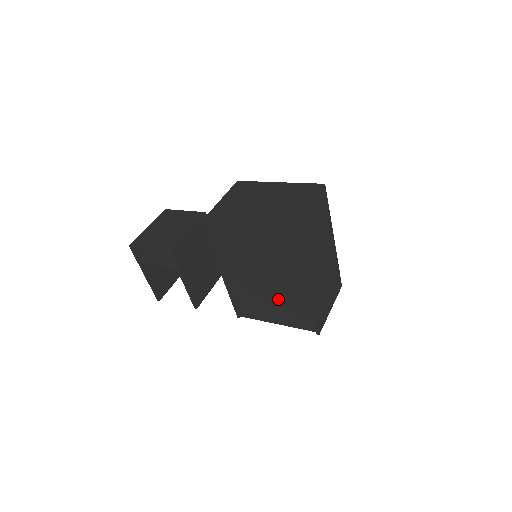
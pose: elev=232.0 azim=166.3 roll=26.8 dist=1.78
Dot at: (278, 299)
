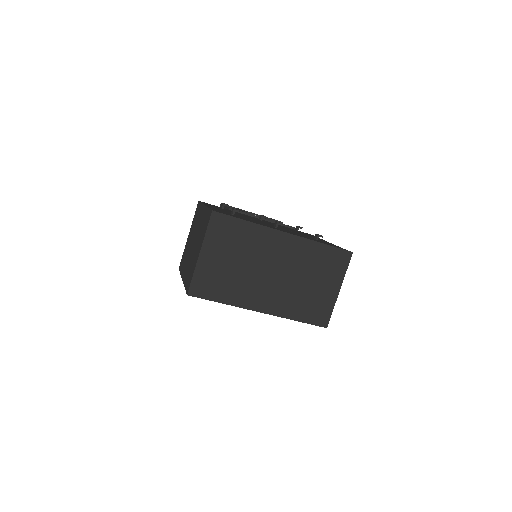
Dot at: occluded
